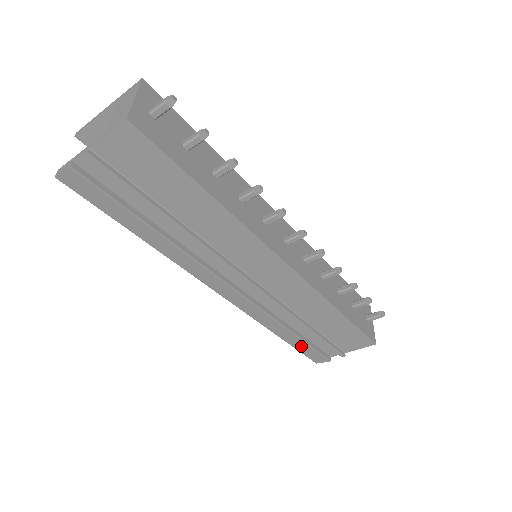
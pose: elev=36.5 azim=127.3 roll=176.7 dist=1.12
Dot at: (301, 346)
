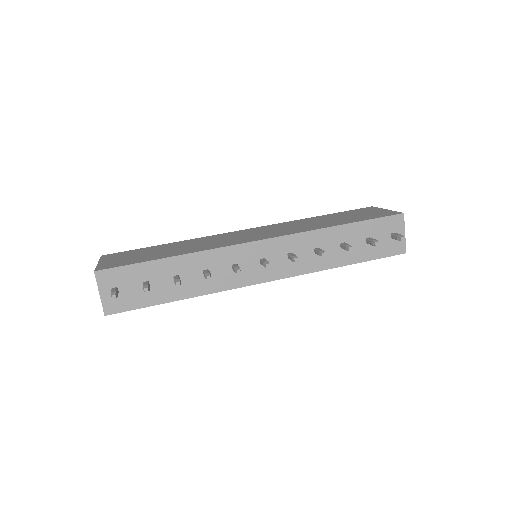
Dot at: occluded
